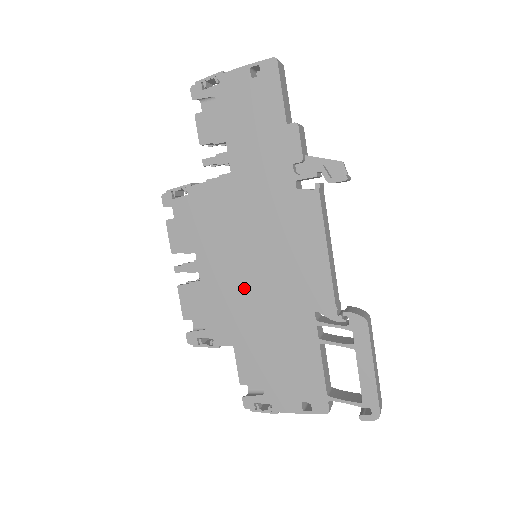
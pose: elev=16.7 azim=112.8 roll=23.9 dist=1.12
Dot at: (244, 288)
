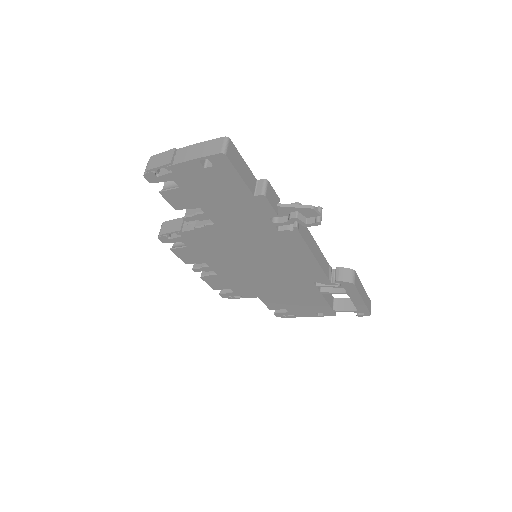
Dot at: (255, 276)
